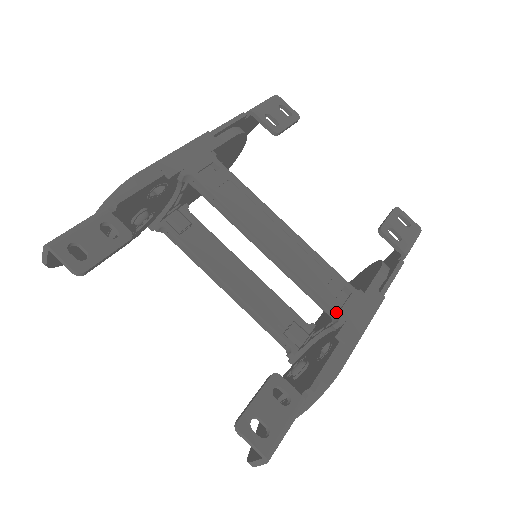
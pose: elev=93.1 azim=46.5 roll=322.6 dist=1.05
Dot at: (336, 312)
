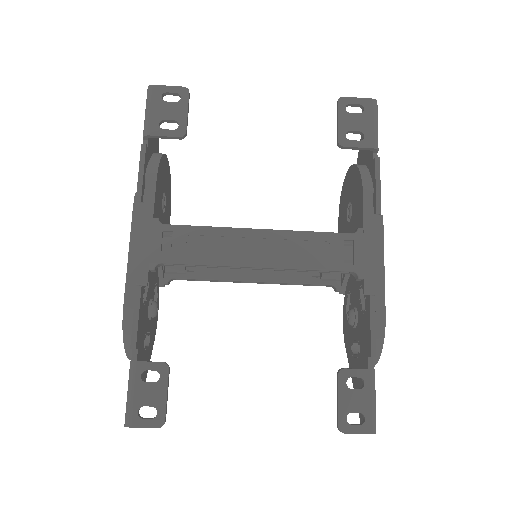
Dot at: (352, 272)
